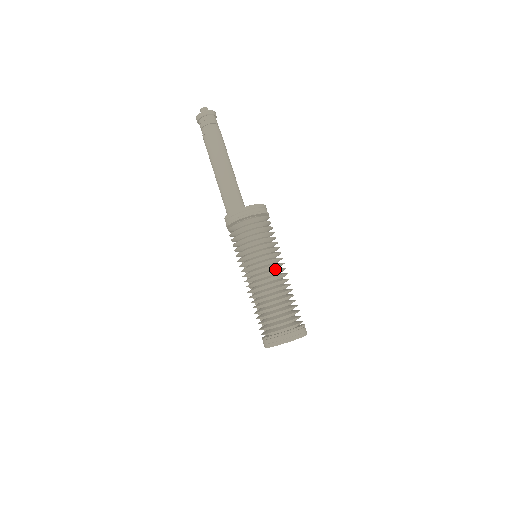
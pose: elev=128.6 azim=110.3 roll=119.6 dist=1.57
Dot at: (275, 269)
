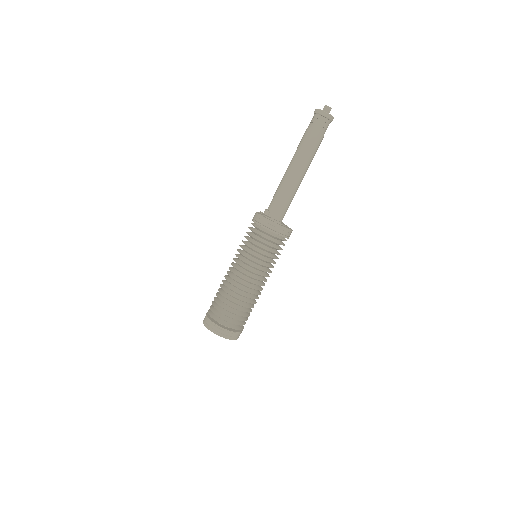
Dot at: (253, 281)
